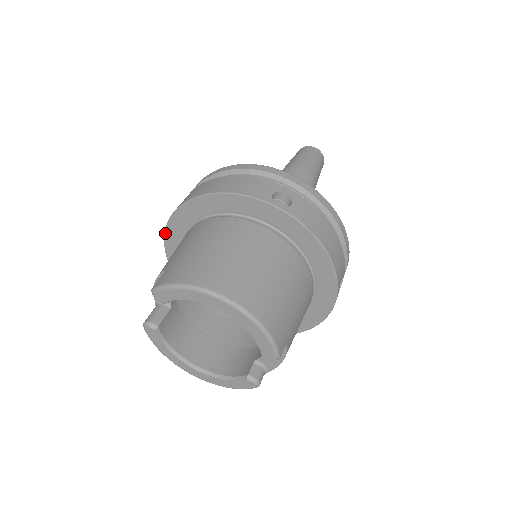
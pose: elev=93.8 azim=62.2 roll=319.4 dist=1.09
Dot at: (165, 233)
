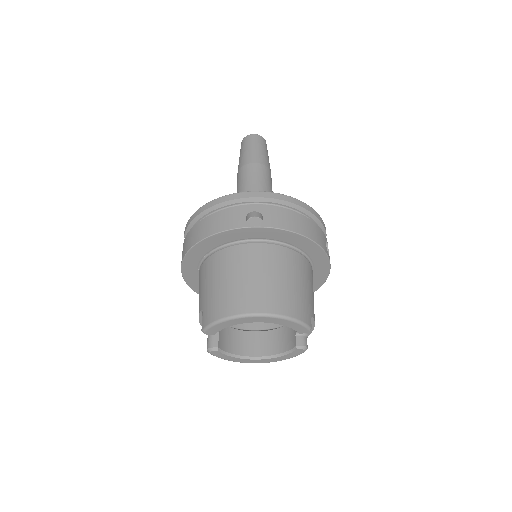
Dot at: (183, 277)
